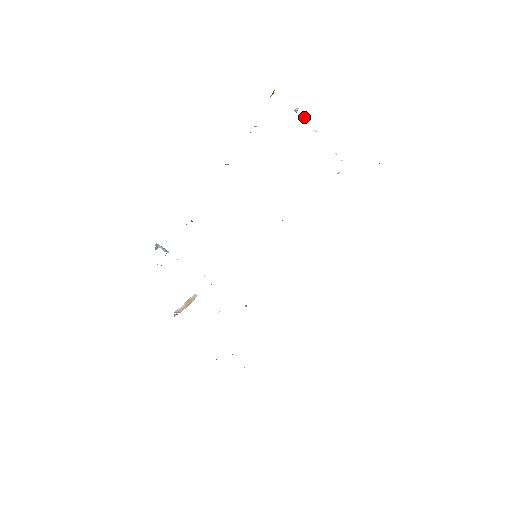
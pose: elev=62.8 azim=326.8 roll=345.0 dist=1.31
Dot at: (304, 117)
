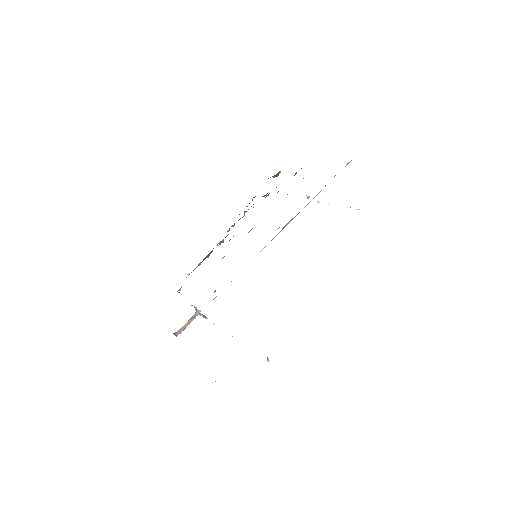
Dot at: (318, 202)
